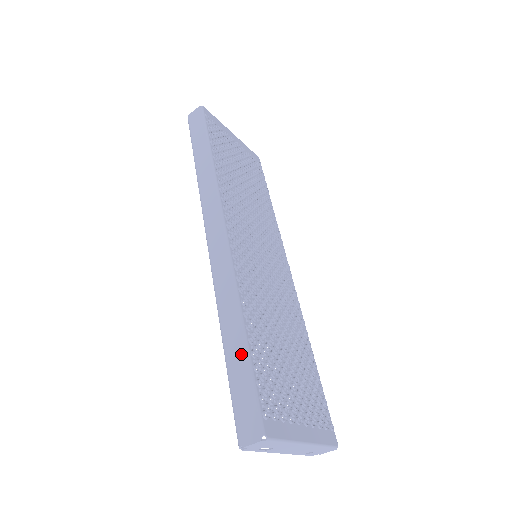
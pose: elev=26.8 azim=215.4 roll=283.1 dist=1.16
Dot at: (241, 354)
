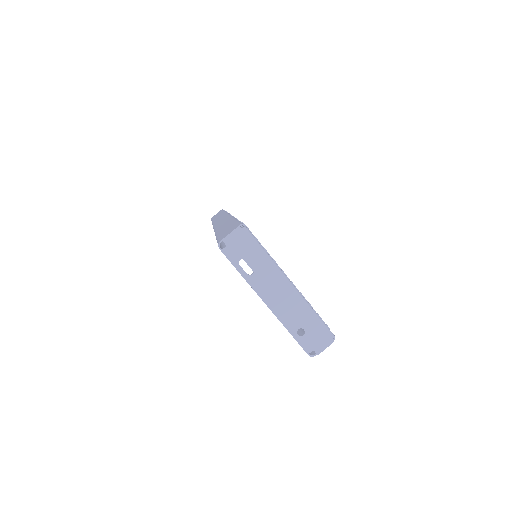
Dot at: (230, 223)
